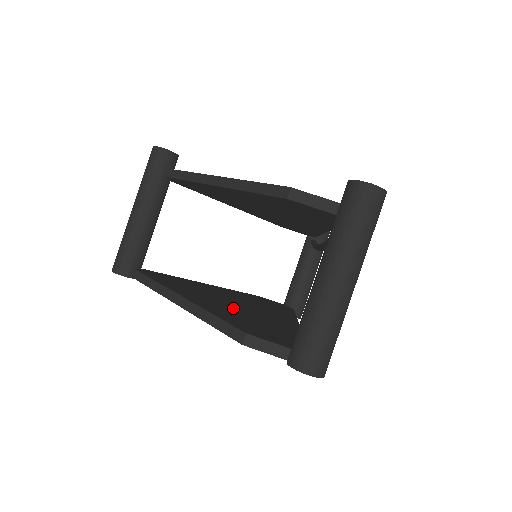
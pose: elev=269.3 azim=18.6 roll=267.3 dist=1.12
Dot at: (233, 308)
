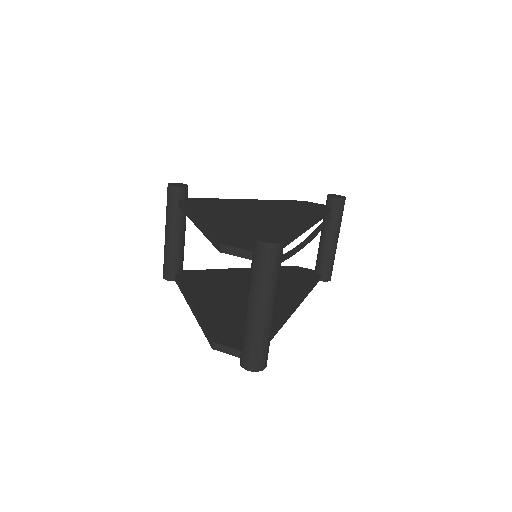
Dot at: (235, 304)
